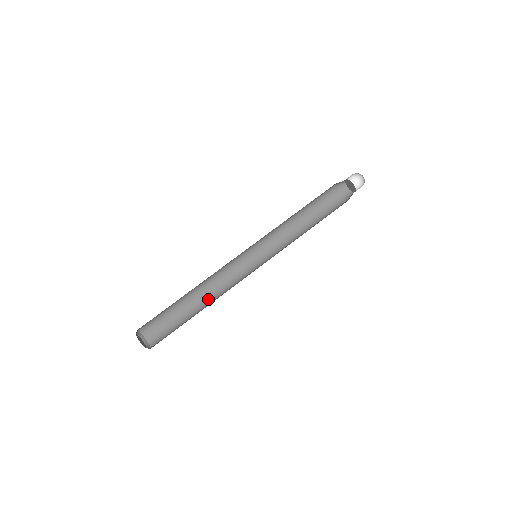
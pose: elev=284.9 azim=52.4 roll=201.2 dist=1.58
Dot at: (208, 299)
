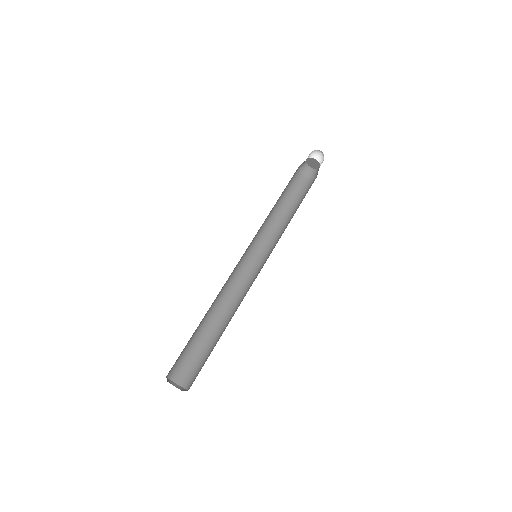
Dot at: (231, 318)
